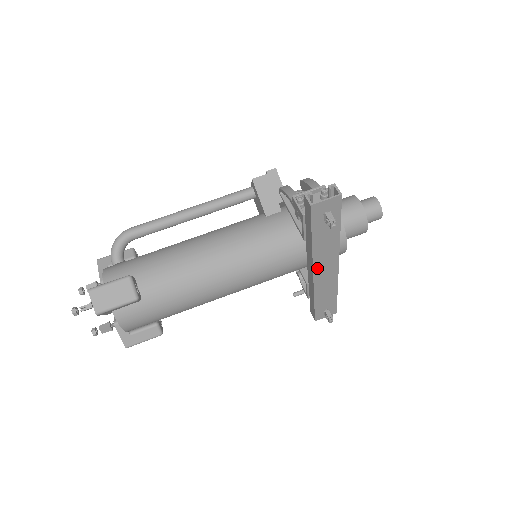
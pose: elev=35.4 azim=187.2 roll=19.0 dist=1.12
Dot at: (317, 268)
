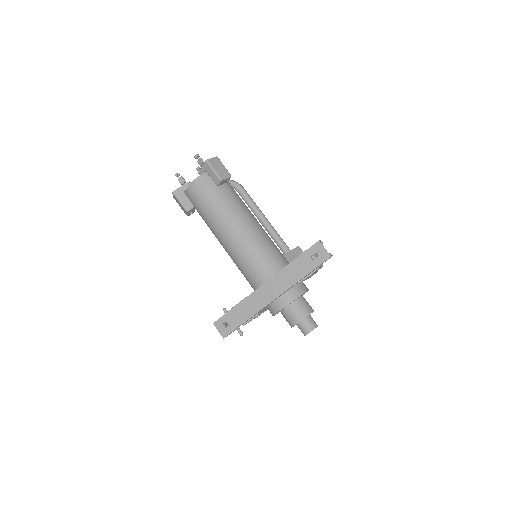
Dot at: (269, 283)
